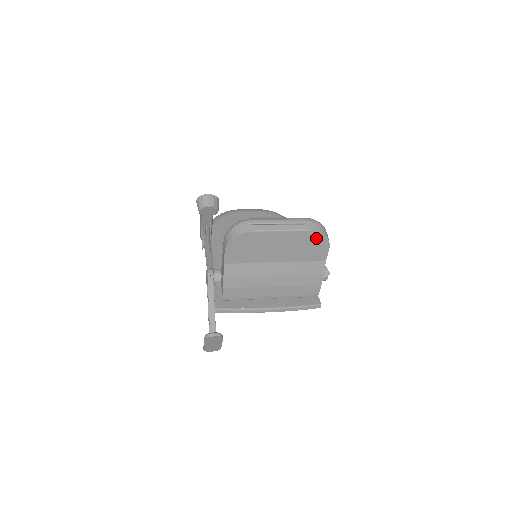
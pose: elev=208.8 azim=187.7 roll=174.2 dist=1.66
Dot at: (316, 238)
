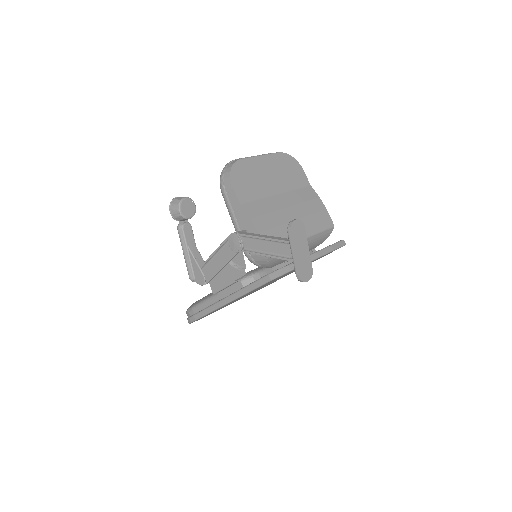
Dot at: (288, 160)
